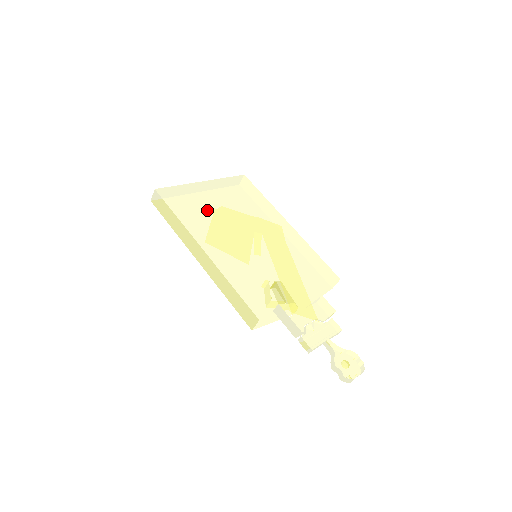
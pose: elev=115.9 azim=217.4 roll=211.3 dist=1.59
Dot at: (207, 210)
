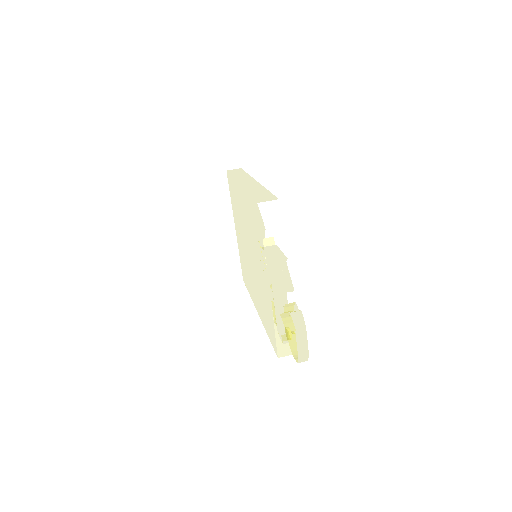
Dot at: (238, 227)
